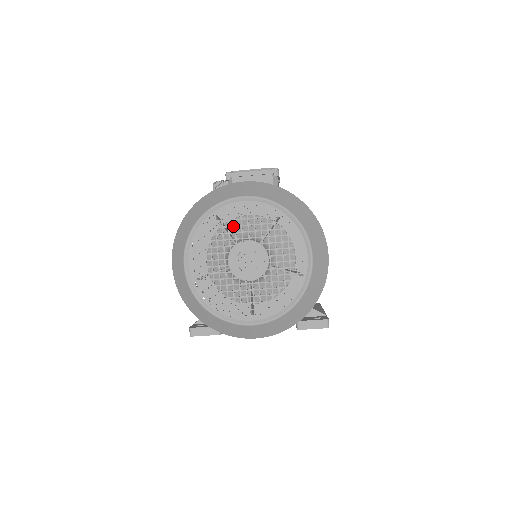
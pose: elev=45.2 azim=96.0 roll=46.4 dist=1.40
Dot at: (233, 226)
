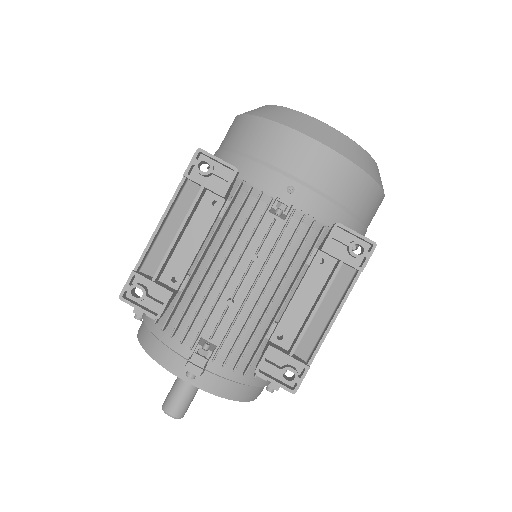
Dot at: occluded
